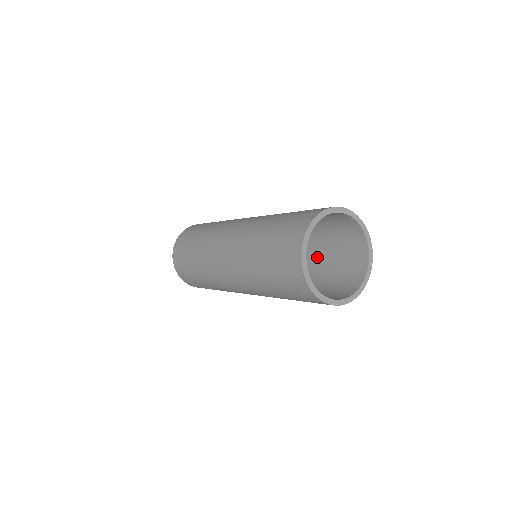
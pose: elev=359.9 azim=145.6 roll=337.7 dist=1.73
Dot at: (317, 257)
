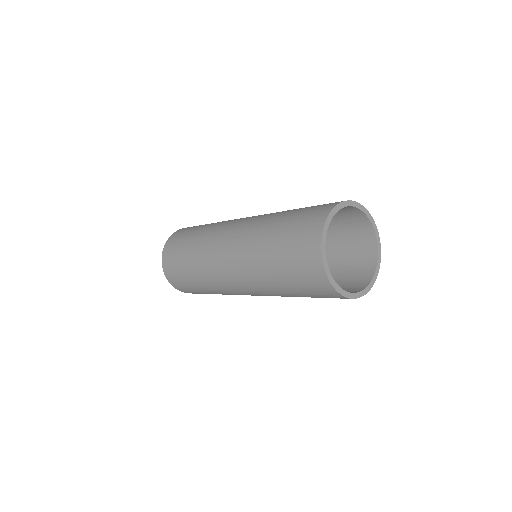
Dot at: occluded
